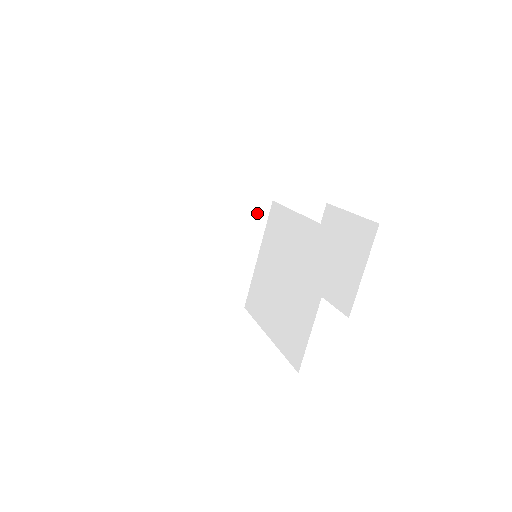
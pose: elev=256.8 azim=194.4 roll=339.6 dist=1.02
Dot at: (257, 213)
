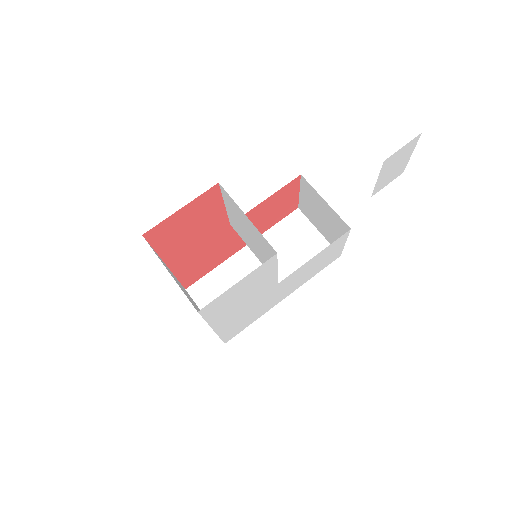
Dot at: occluded
